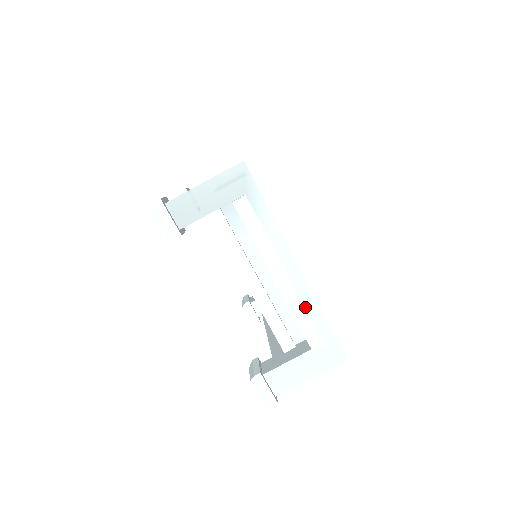
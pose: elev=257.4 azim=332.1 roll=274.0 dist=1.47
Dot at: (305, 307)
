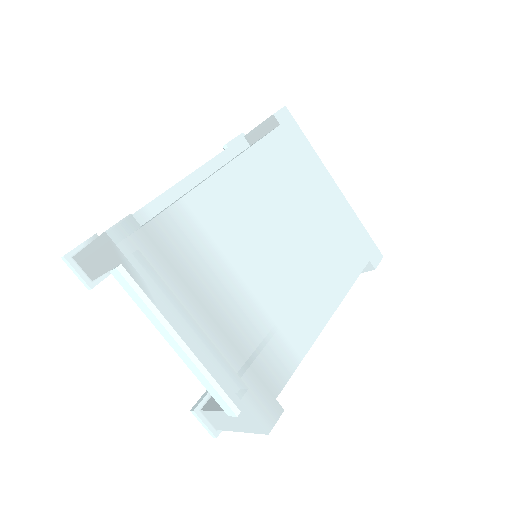
Dot at: (213, 377)
